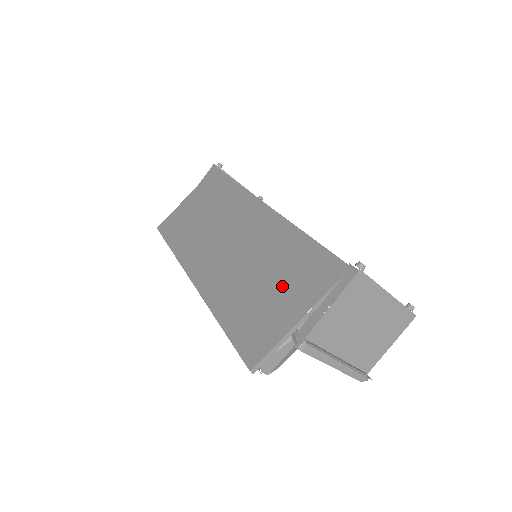
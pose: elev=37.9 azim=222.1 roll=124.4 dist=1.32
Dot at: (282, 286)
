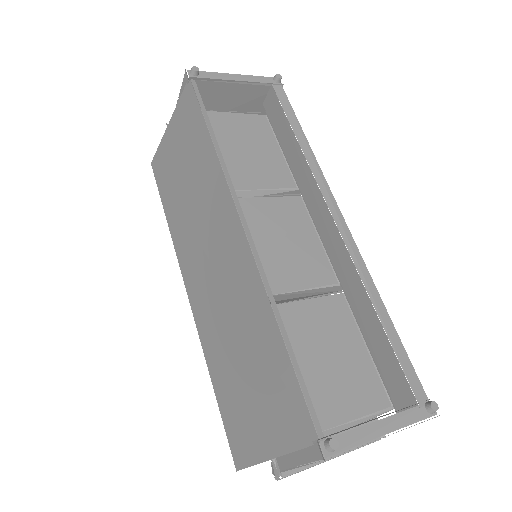
Dot at: (258, 394)
